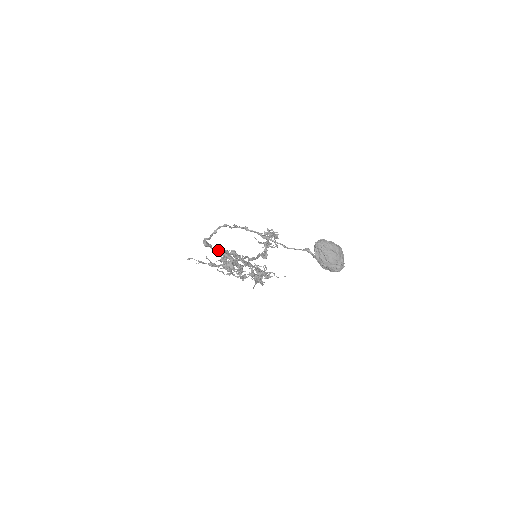
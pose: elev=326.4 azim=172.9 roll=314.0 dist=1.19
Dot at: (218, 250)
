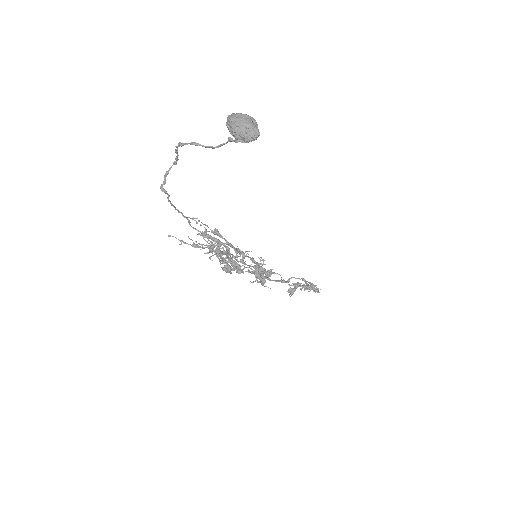
Dot at: occluded
